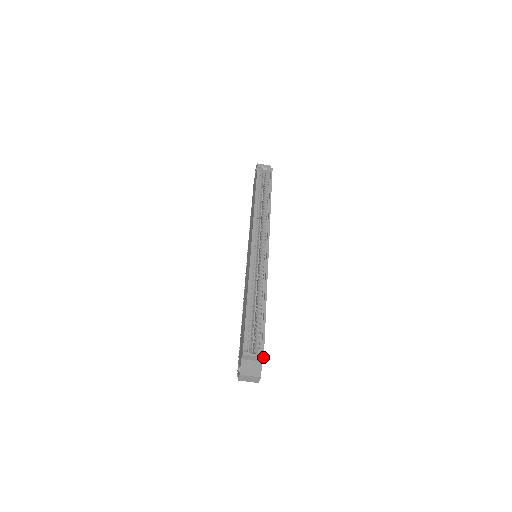
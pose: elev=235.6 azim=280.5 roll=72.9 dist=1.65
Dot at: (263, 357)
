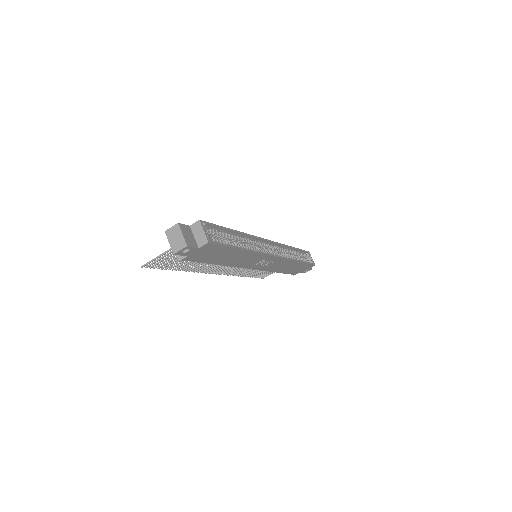
Dot at: (208, 242)
